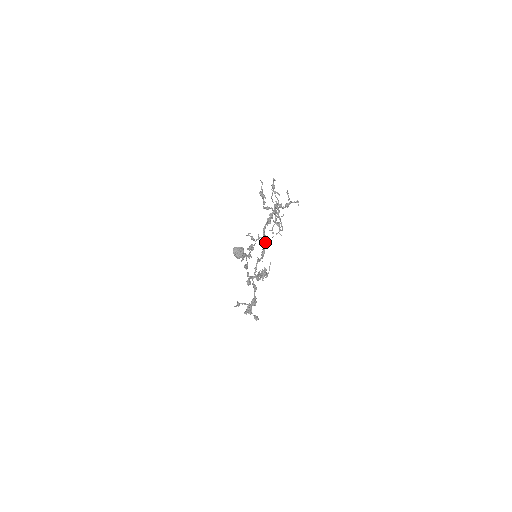
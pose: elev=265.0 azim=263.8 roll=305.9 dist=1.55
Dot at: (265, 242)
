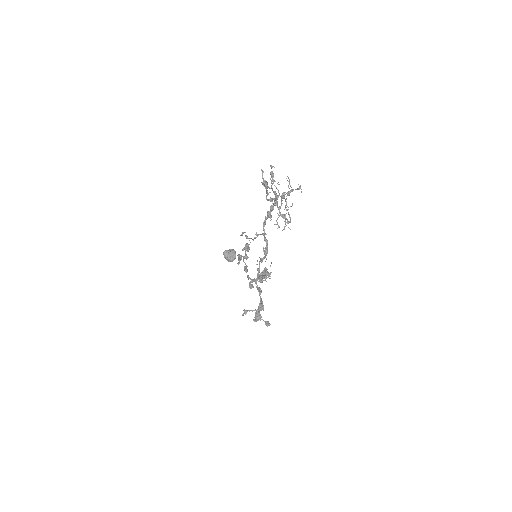
Dot at: occluded
